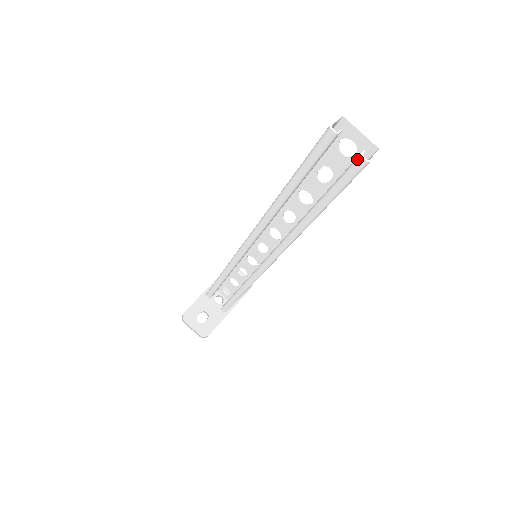
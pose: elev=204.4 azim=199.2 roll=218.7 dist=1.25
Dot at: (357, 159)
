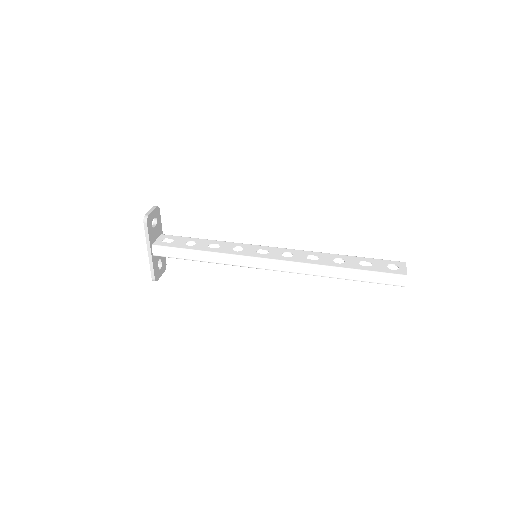
Dot at: occluded
